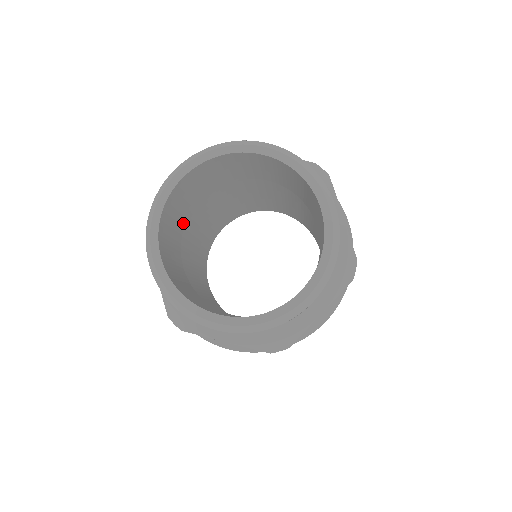
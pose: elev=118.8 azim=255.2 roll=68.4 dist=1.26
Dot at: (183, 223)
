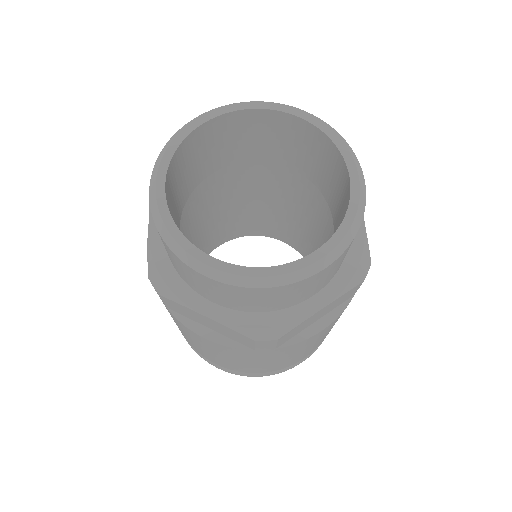
Dot at: occluded
